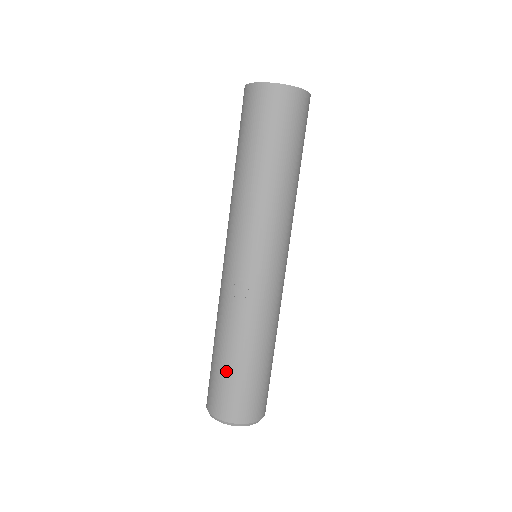
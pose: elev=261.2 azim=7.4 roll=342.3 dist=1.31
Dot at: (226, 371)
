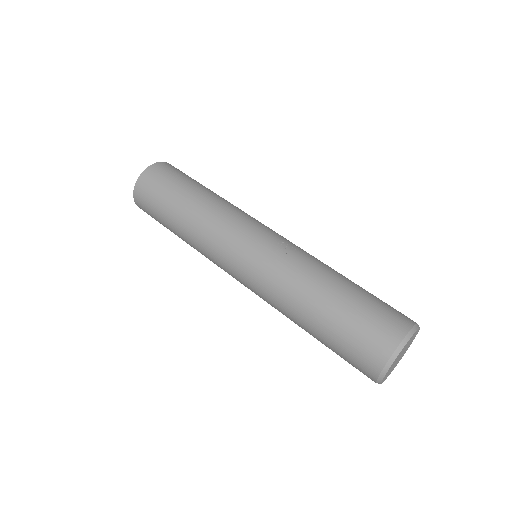
Dot at: (352, 300)
